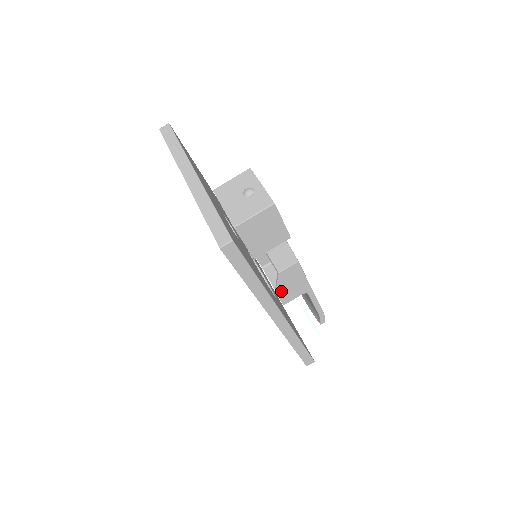
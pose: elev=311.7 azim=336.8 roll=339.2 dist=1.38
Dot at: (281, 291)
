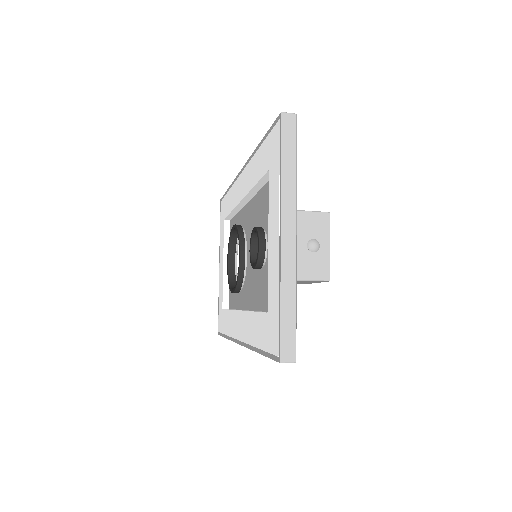
Dot at: occluded
